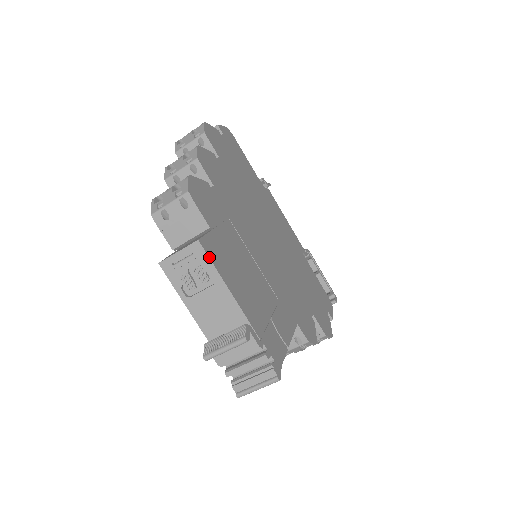
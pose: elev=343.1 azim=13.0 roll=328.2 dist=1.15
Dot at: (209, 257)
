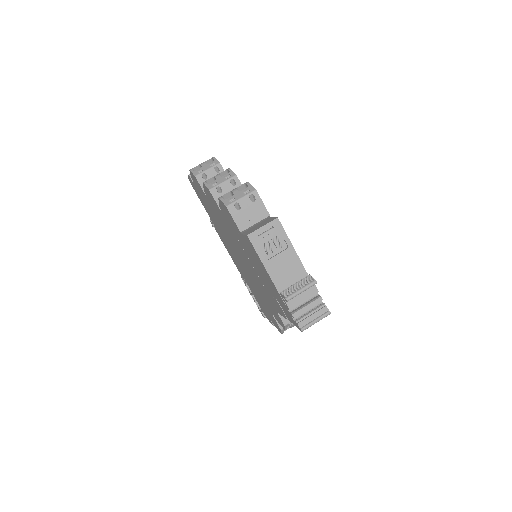
Dot at: (284, 230)
